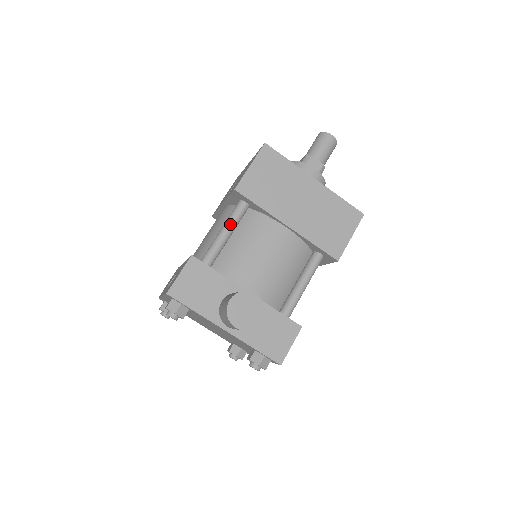
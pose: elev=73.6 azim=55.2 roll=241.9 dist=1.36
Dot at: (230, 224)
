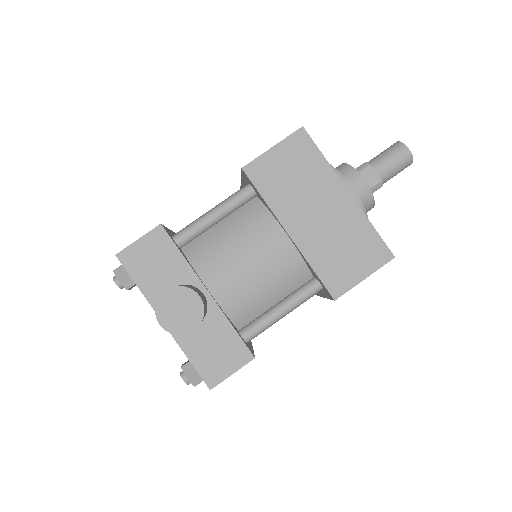
Dot at: (224, 206)
